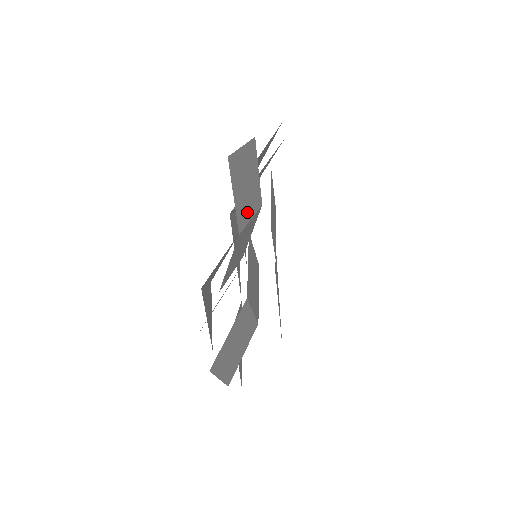
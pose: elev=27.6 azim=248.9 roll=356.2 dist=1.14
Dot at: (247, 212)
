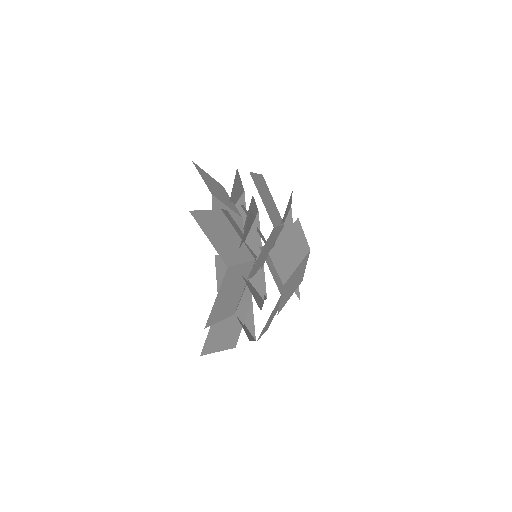
Dot at: (221, 199)
